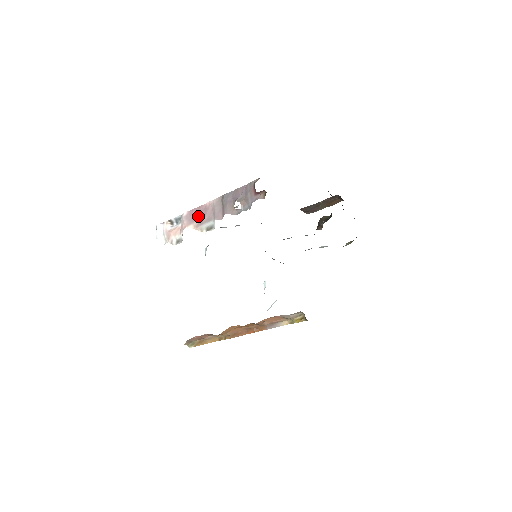
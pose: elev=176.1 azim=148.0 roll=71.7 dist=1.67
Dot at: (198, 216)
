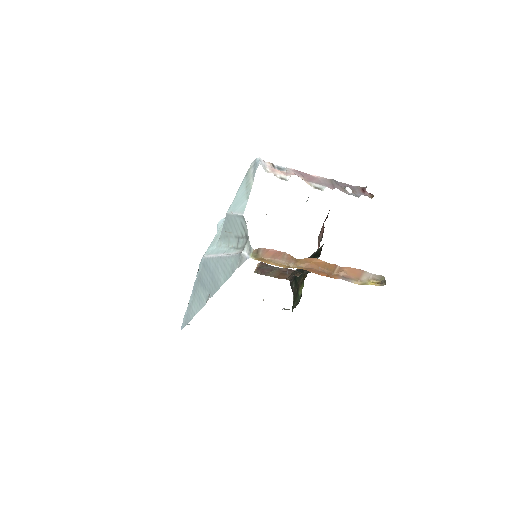
Dot at: (305, 177)
